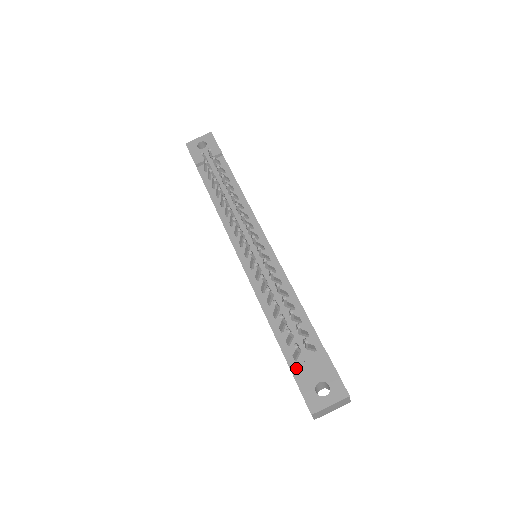
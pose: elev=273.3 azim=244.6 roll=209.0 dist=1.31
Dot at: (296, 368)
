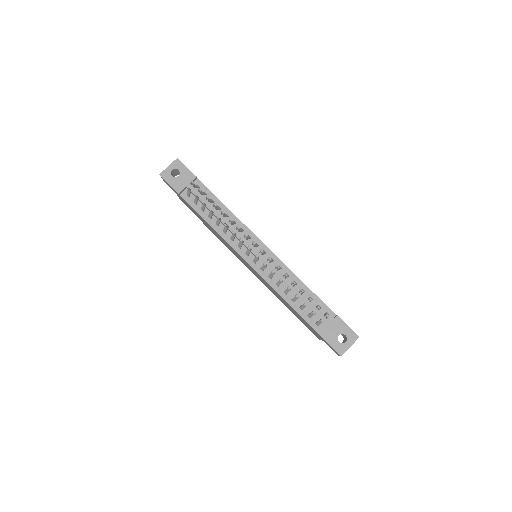
Dot at: (322, 331)
